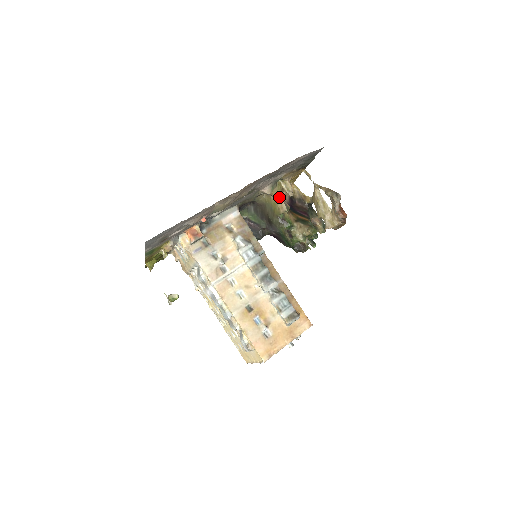
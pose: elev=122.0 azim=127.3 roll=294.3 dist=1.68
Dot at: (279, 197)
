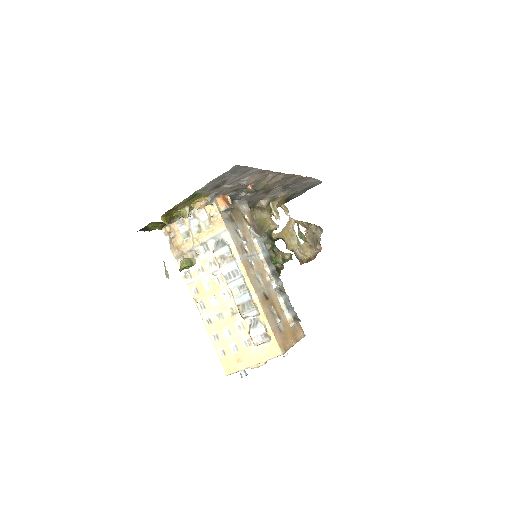
Dot at: (269, 216)
